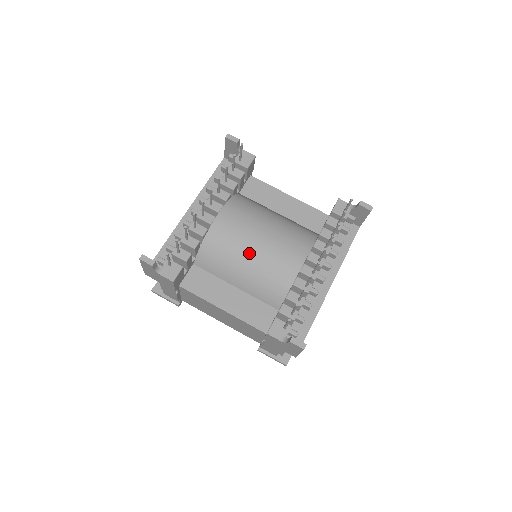
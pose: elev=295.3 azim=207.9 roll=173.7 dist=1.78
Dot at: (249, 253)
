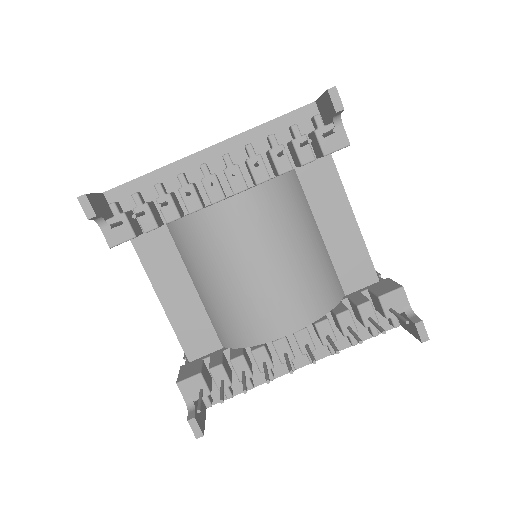
Dot at: (232, 275)
